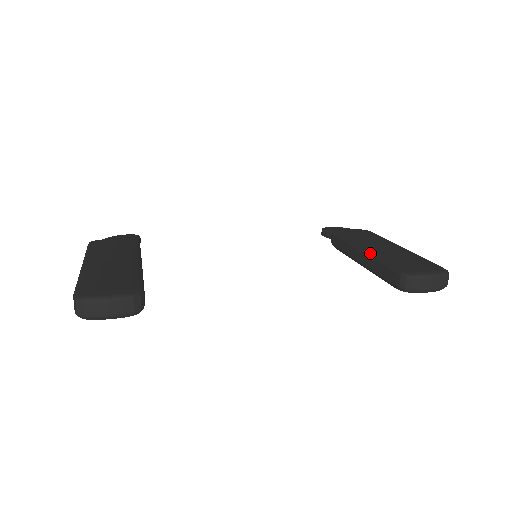
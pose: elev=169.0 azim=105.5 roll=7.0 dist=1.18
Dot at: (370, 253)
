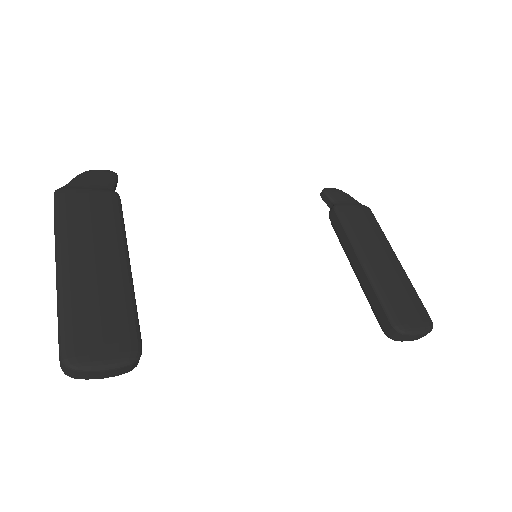
Dot at: (369, 273)
